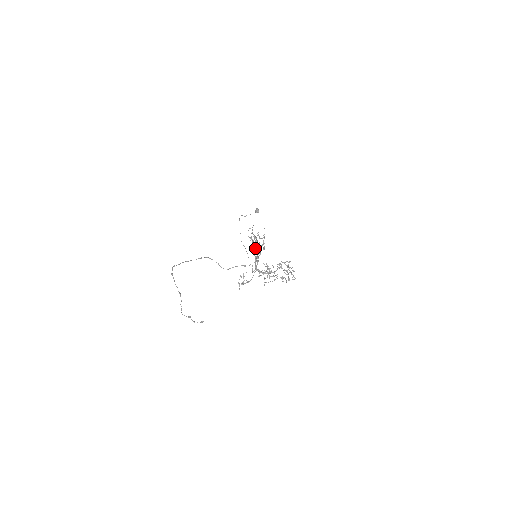
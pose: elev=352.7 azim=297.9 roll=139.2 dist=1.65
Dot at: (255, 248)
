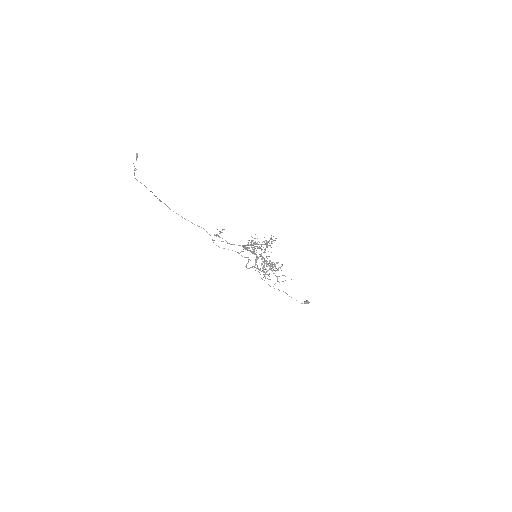
Dot at: (261, 258)
